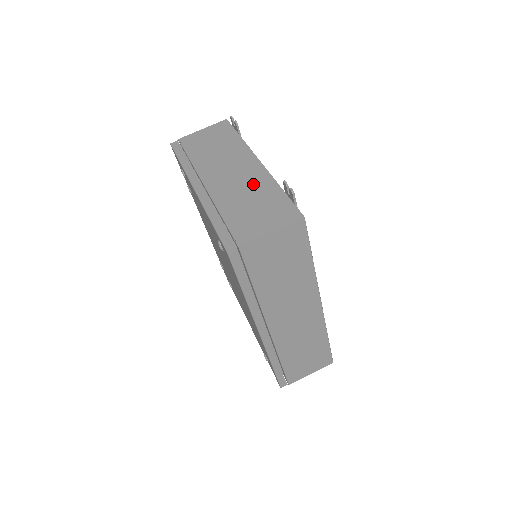
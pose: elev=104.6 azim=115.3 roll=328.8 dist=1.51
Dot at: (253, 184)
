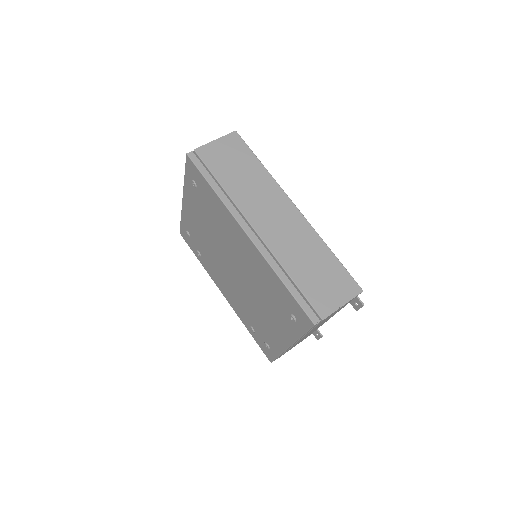
Dot at: occluded
